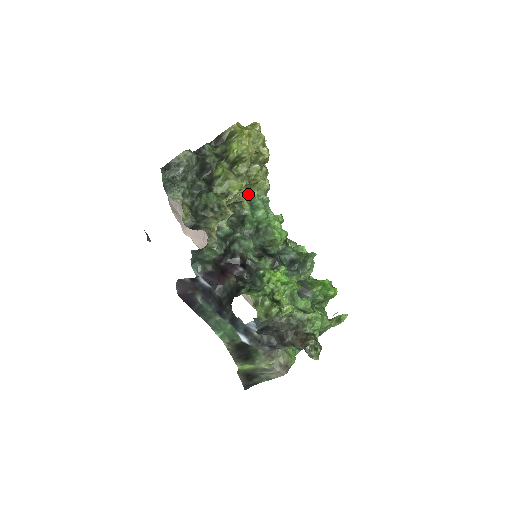
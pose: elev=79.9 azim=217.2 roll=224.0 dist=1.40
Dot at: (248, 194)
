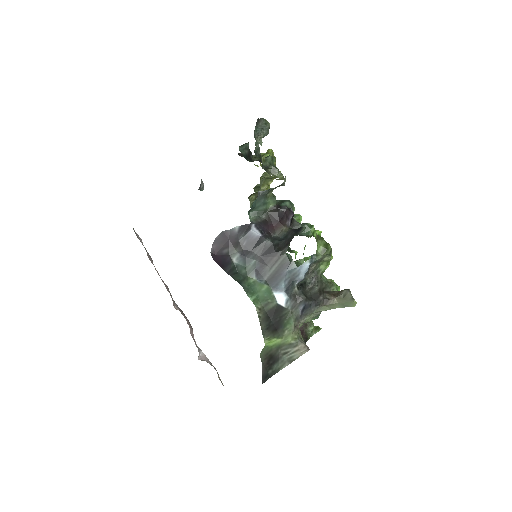
Dot at: occluded
